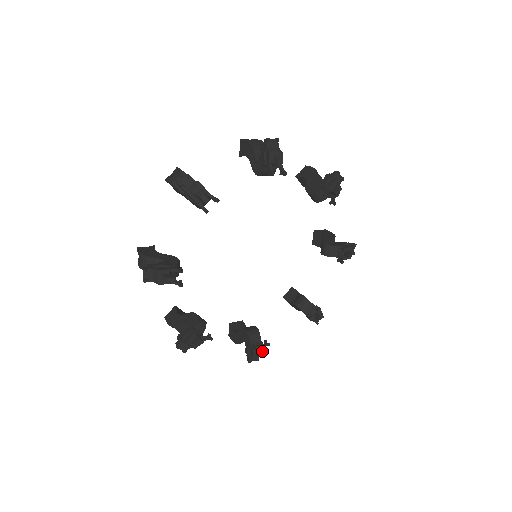
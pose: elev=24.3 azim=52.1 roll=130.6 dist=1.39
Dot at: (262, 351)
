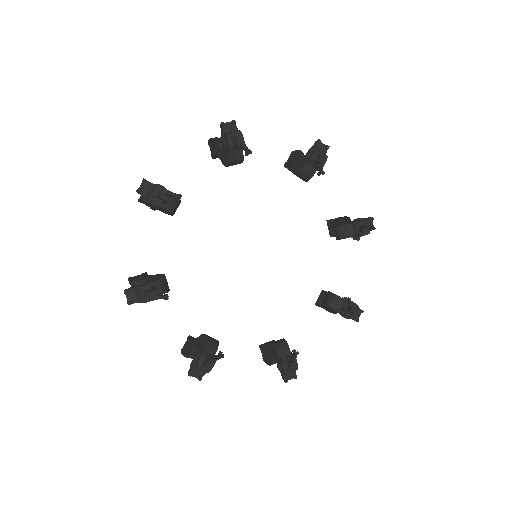
Dot at: occluded
